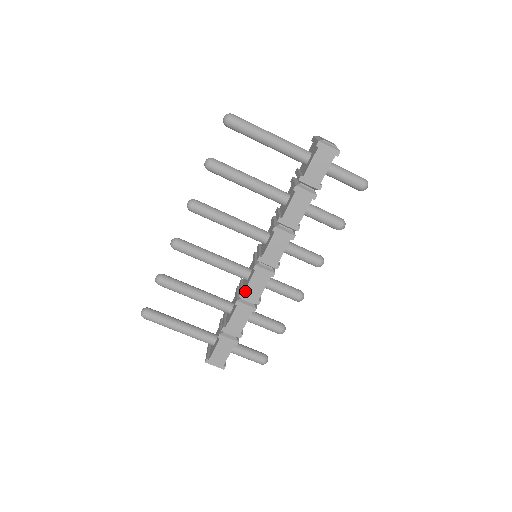
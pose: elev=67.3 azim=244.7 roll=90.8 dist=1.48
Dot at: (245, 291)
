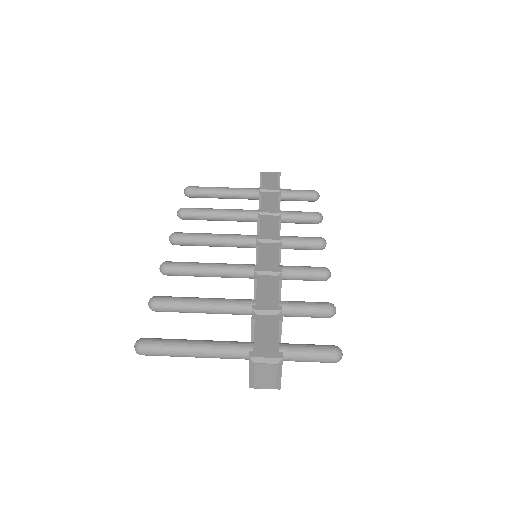
Dot at: (259, 265)
